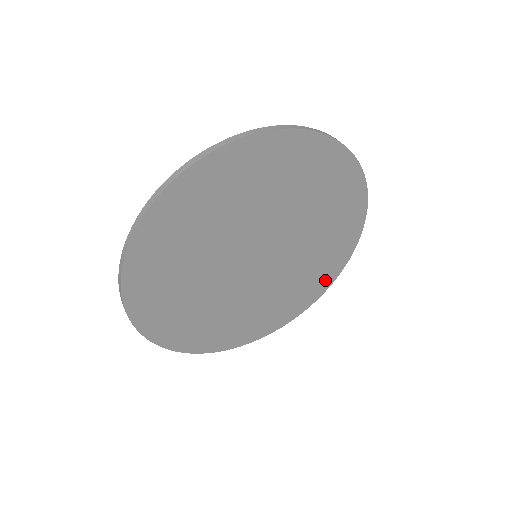
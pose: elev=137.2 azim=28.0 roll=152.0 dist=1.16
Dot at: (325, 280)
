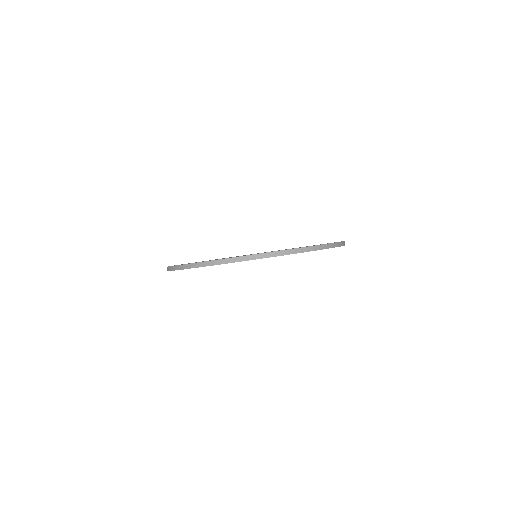
Dot at: occluded
